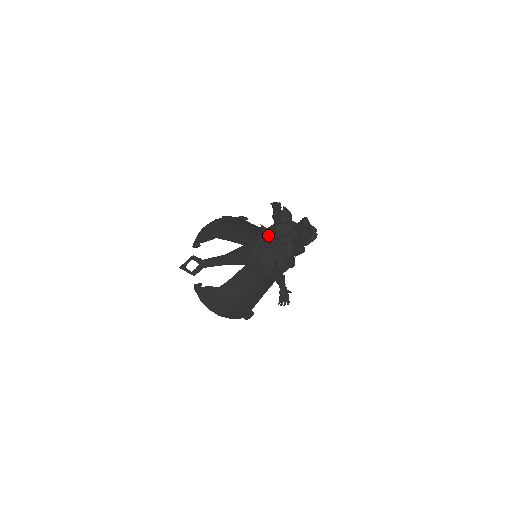
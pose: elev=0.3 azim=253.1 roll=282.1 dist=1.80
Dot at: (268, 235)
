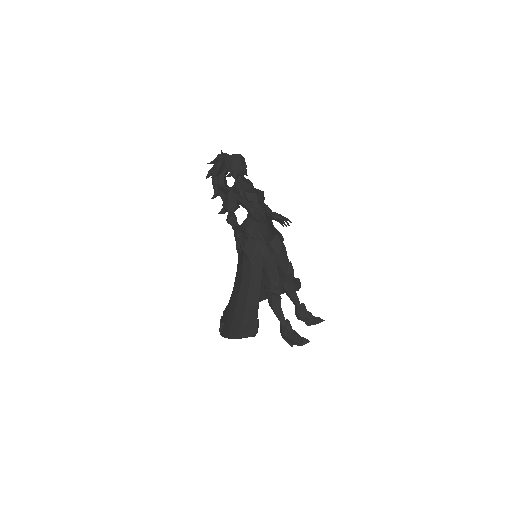
Dot at: occluded
